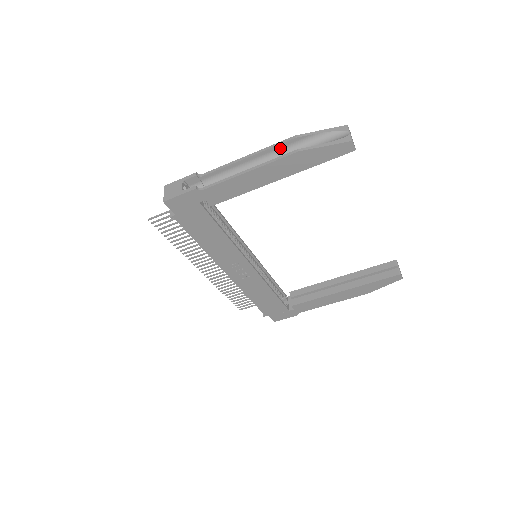
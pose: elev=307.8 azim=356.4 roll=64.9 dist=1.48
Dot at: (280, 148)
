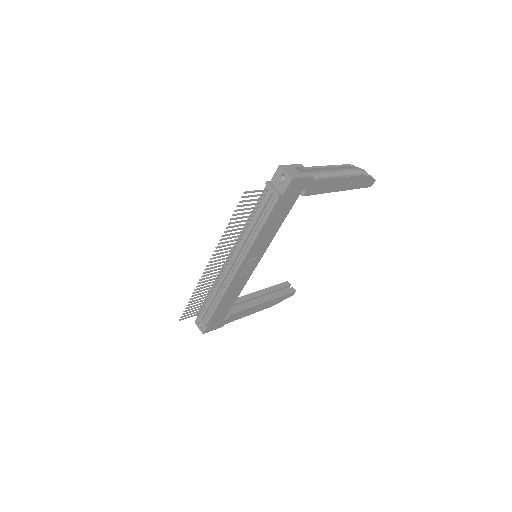
Dot at: (342, 169)
